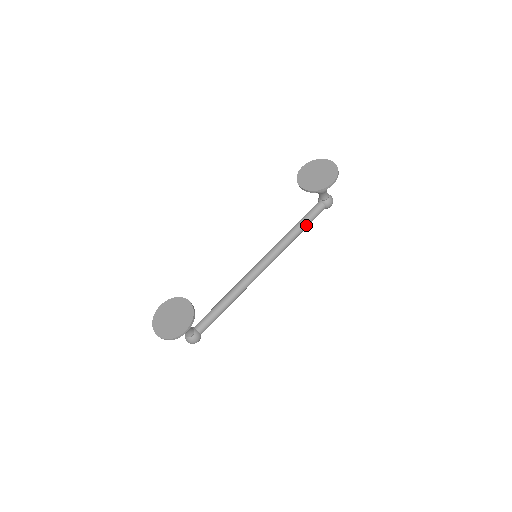
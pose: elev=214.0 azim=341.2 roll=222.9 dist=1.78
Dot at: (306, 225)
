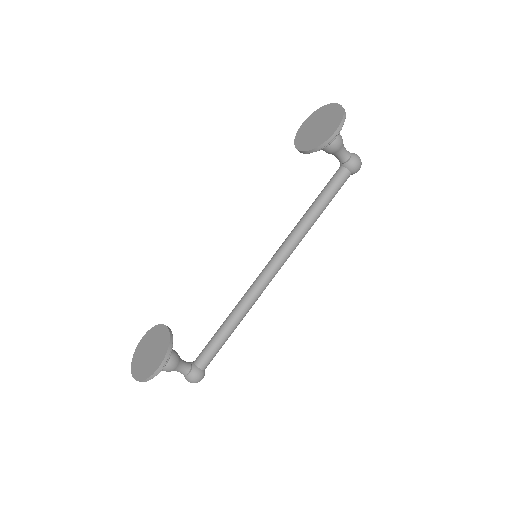
Dot at: (325, 202)
